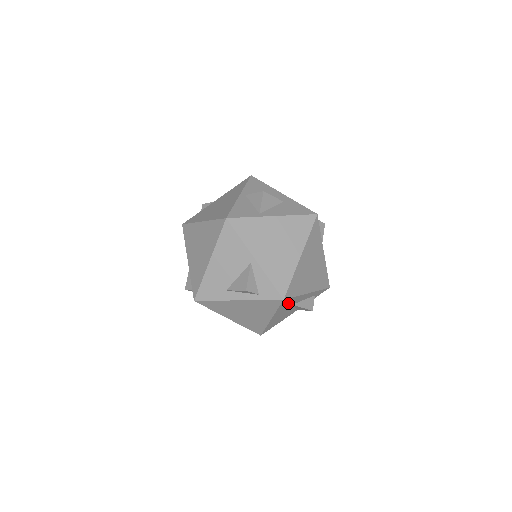
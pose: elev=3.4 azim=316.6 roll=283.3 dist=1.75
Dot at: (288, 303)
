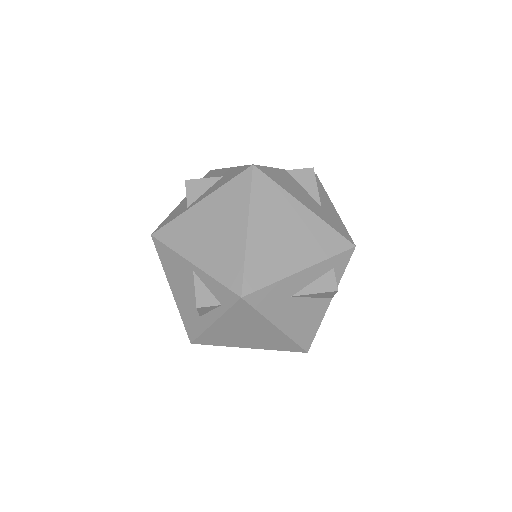
Dot at: (272, 298)
